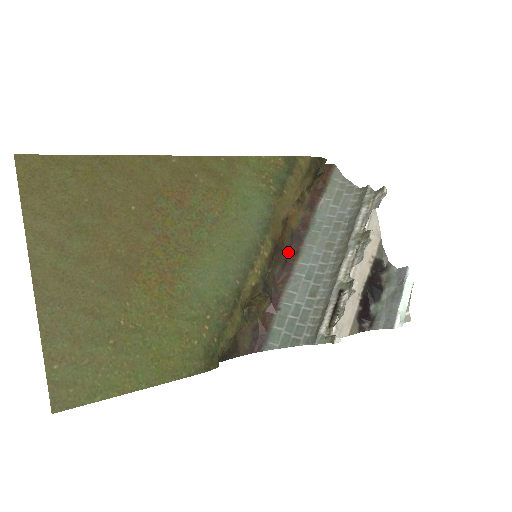
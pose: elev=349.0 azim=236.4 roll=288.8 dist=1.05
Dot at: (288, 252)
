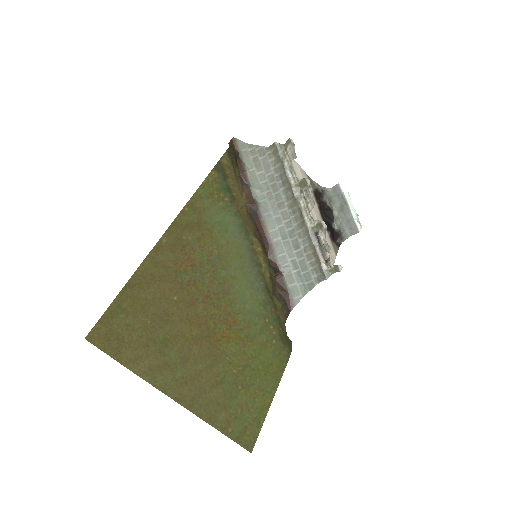
Dot at: (257, 230)
